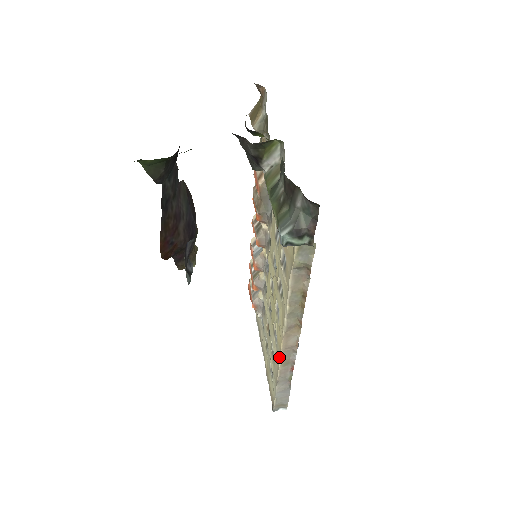
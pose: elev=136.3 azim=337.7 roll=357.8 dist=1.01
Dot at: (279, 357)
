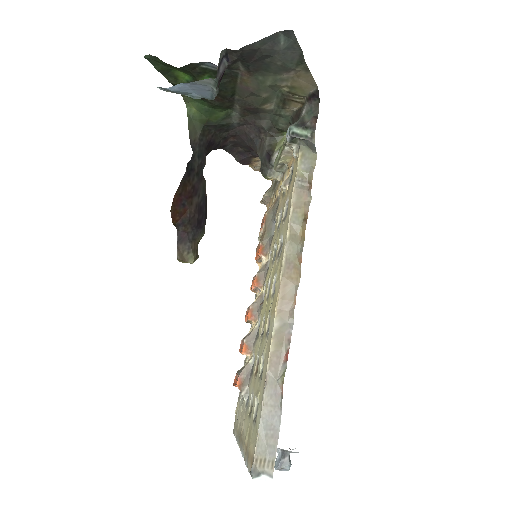
Dot at: (272, 330)
